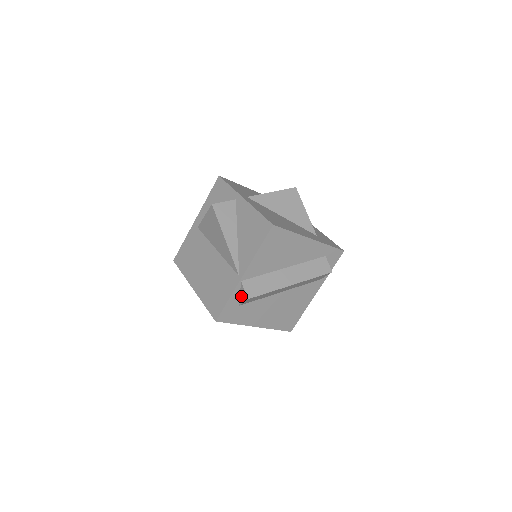
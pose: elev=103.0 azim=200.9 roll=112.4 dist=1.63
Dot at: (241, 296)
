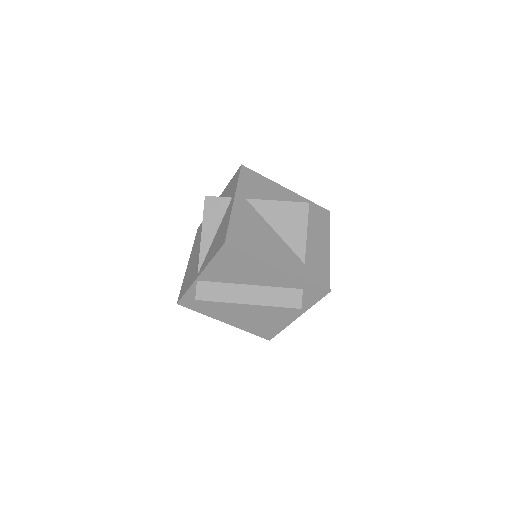
Dot at: occluded
